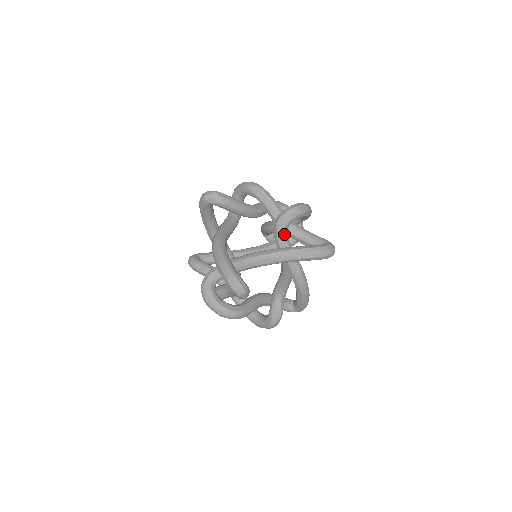
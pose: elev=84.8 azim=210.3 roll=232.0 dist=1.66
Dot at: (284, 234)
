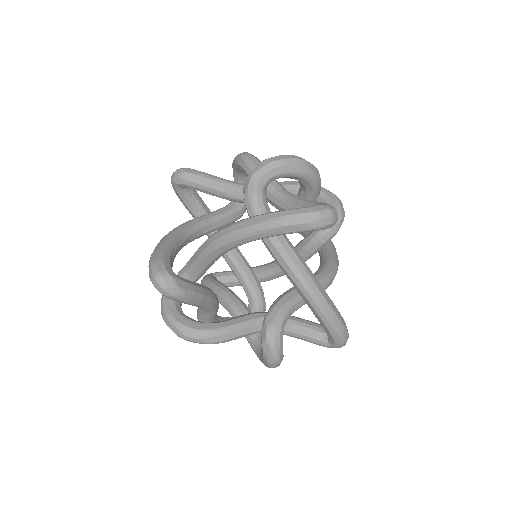
Dot at: (255, 203)
